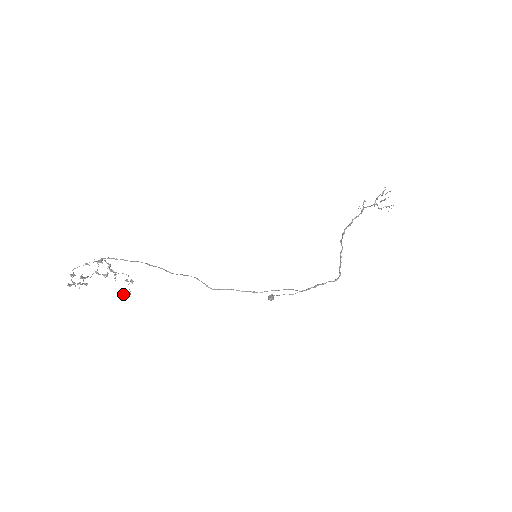
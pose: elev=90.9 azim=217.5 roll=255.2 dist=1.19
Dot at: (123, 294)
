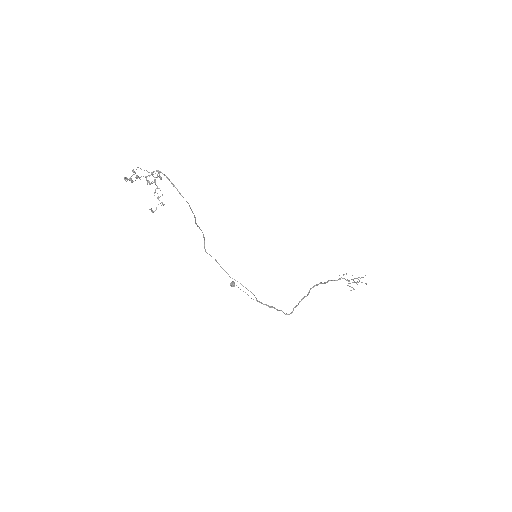
Dot at: (150, 209)
